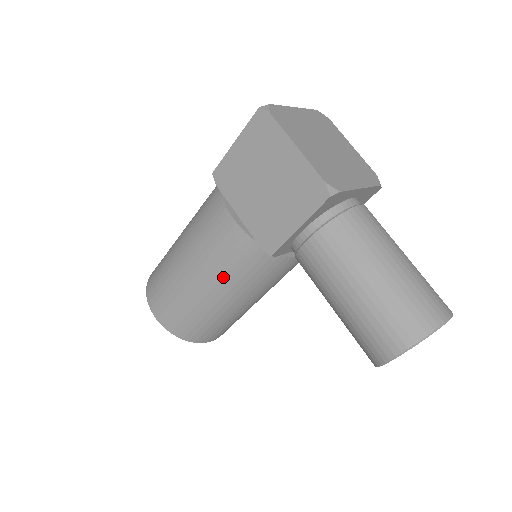
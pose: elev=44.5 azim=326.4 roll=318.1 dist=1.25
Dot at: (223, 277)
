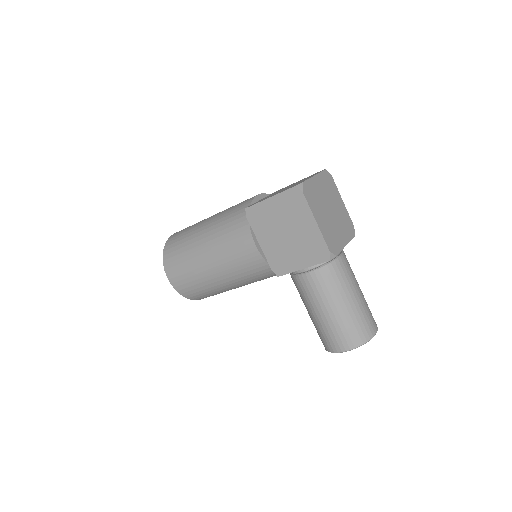
Dot at: (236, 275)
